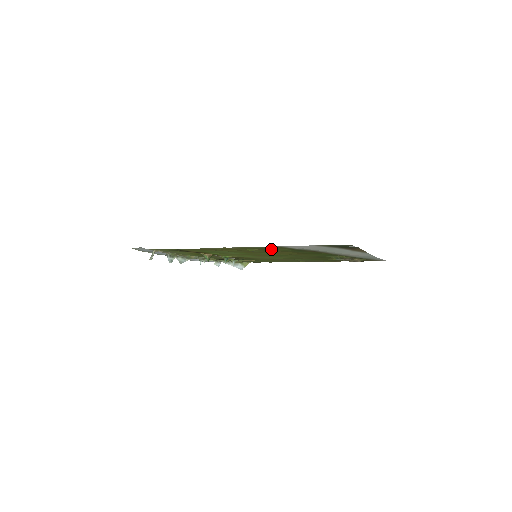
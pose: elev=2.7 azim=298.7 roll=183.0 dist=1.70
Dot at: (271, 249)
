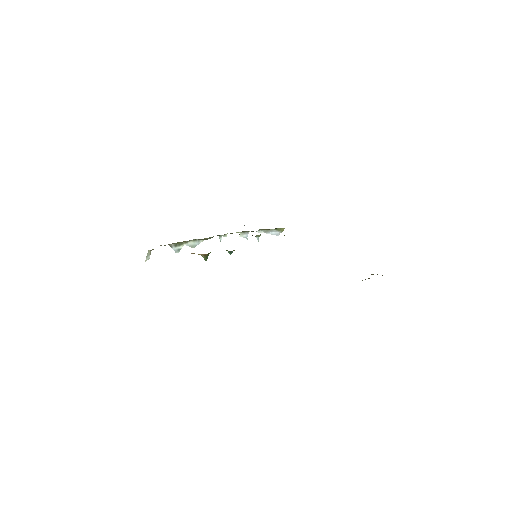
Dot at: occluded
